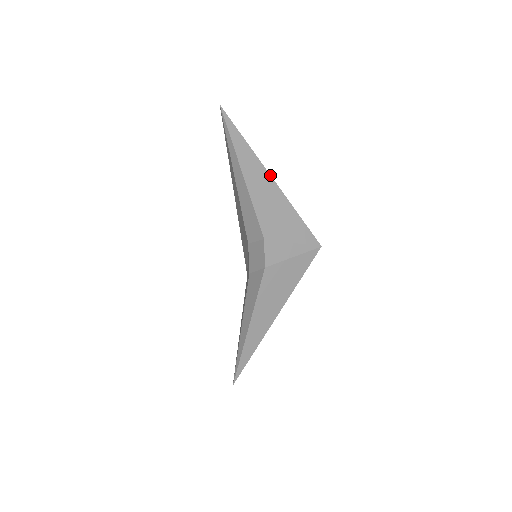
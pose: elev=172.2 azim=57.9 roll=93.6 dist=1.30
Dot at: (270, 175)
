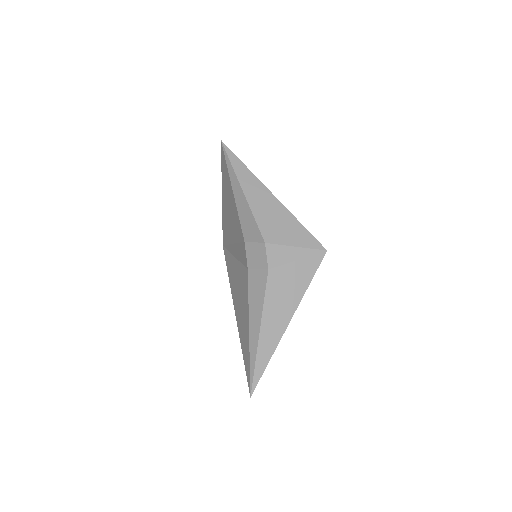
Dot at: (269, 190)
